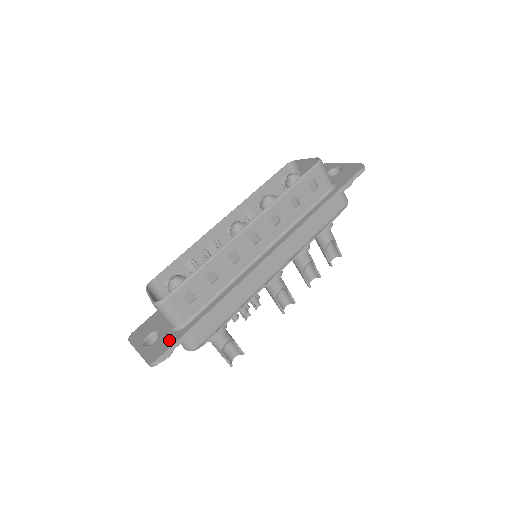
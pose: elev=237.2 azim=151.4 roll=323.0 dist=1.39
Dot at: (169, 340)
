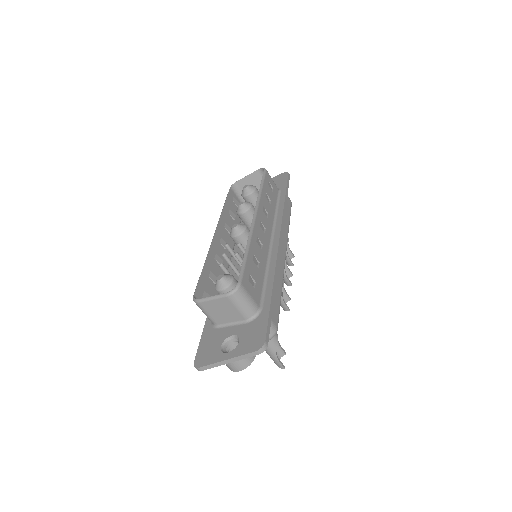
Dot at: (257, 326)
